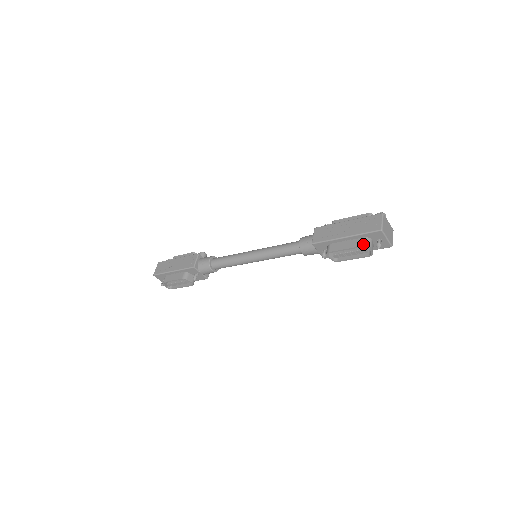
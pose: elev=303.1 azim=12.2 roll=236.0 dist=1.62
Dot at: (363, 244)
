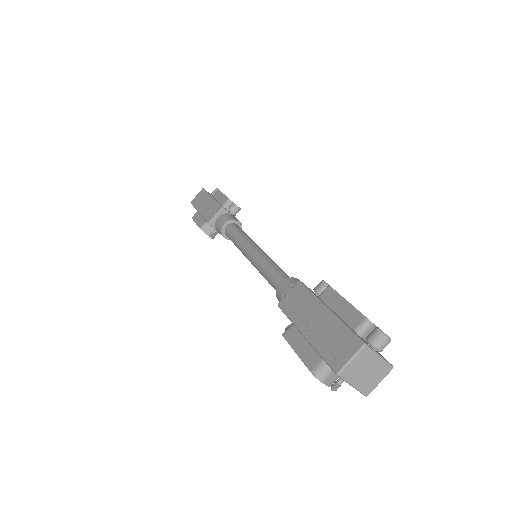
Dot at: (312, 369)
